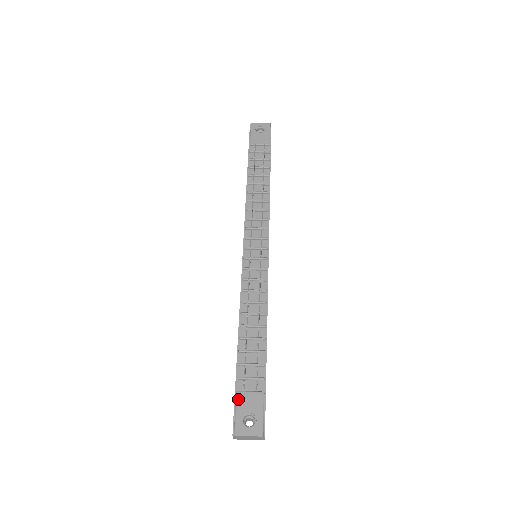
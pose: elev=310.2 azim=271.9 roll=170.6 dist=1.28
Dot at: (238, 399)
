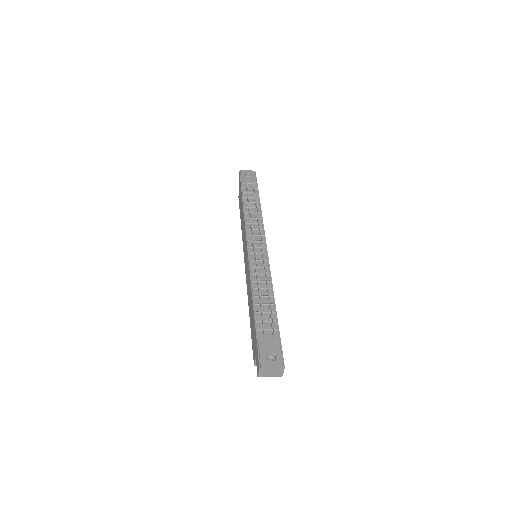
Dot at: (260, 343)
